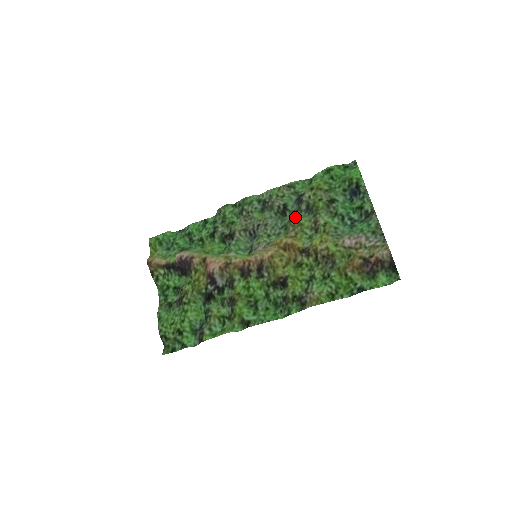
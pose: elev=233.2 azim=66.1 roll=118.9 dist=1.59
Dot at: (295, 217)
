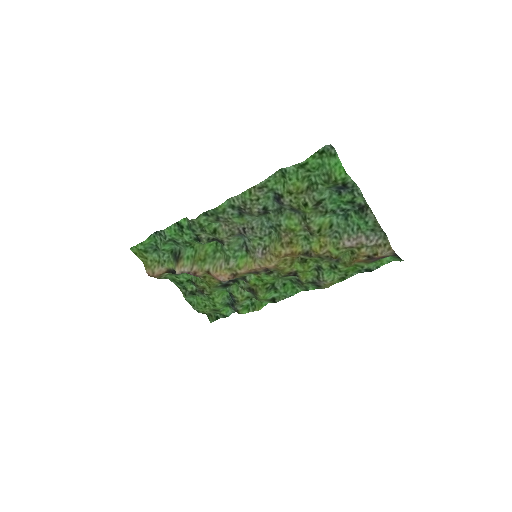
Dot at: (282, 220)
